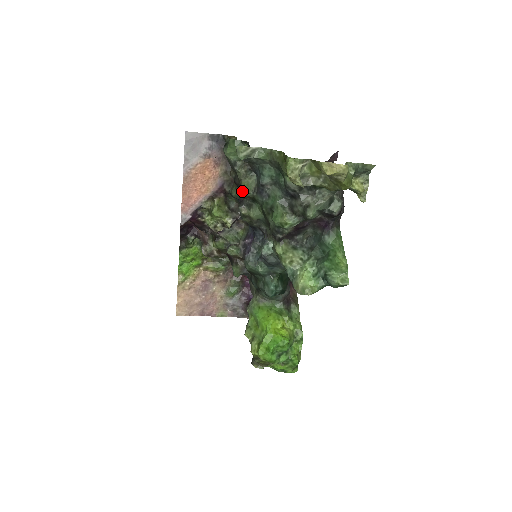
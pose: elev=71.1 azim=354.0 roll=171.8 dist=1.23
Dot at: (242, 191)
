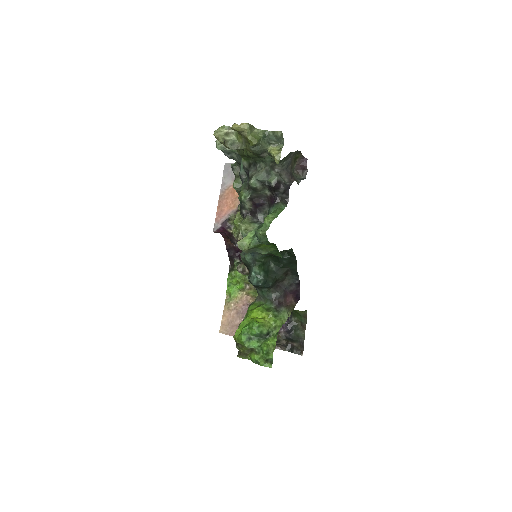
Dot at: (233, 186)
